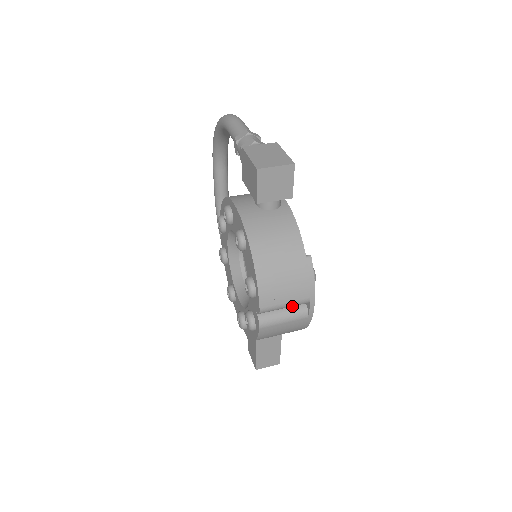
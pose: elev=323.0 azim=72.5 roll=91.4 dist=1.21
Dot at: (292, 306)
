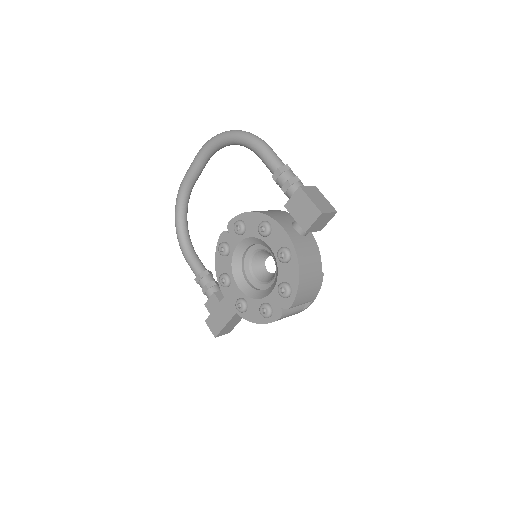
Dot at: occluded
